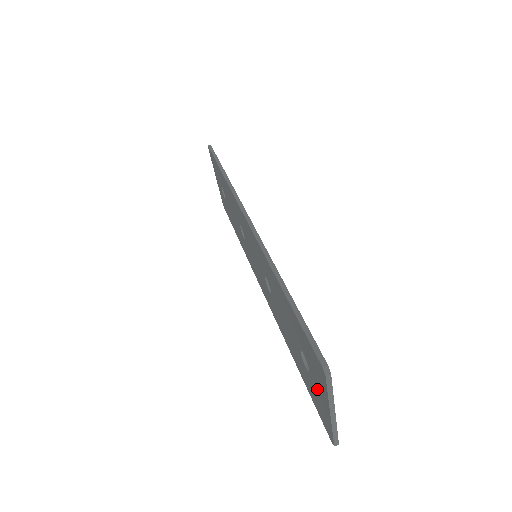
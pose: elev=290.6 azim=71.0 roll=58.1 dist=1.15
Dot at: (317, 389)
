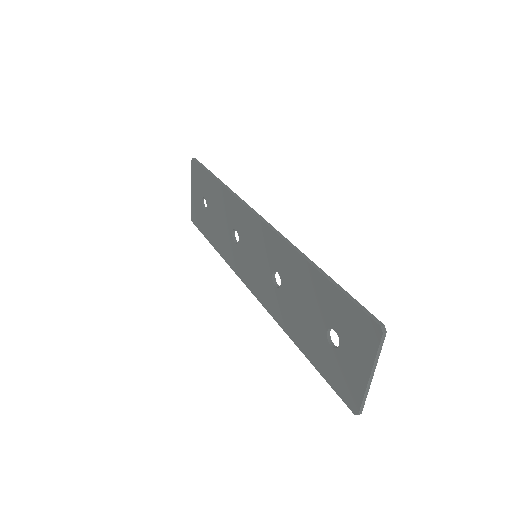
Dot at: (349, 359)
